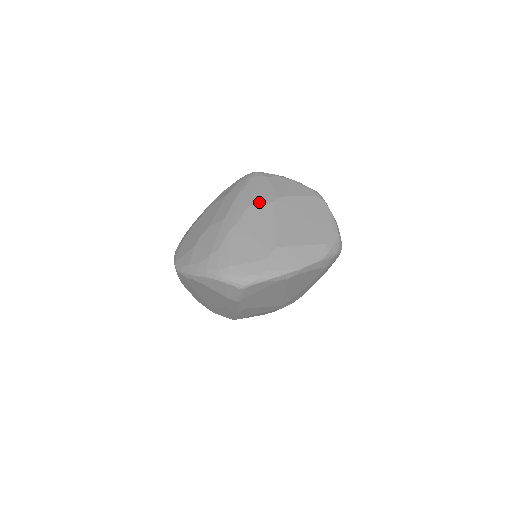
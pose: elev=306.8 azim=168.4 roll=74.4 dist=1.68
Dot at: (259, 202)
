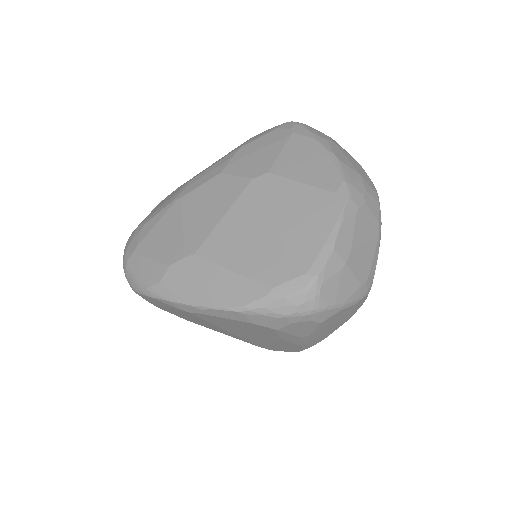
Dot at: (237, 172)
